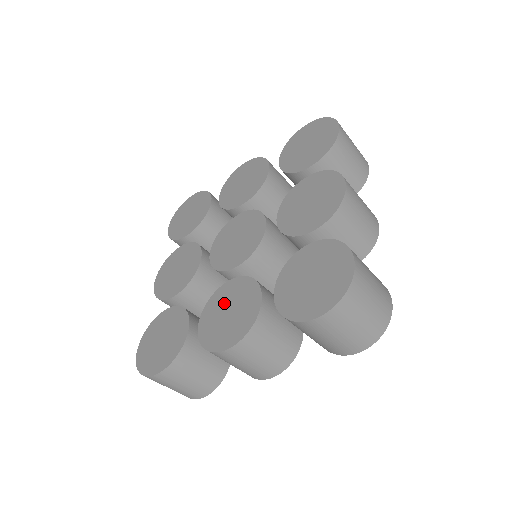
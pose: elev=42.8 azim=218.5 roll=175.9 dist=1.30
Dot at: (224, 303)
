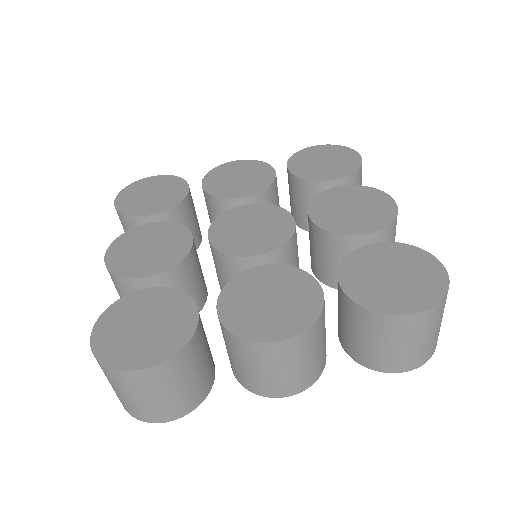
Dot at: (258, 289)
